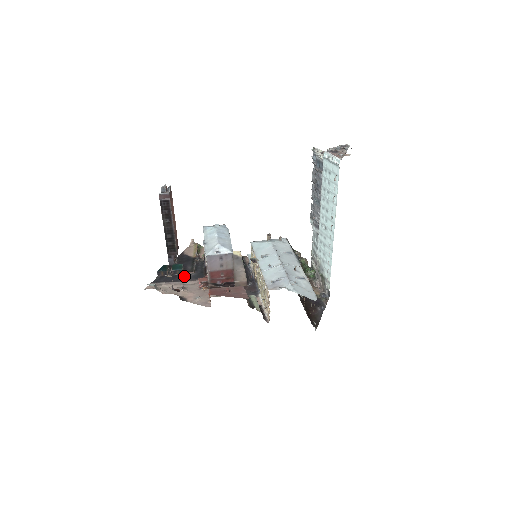
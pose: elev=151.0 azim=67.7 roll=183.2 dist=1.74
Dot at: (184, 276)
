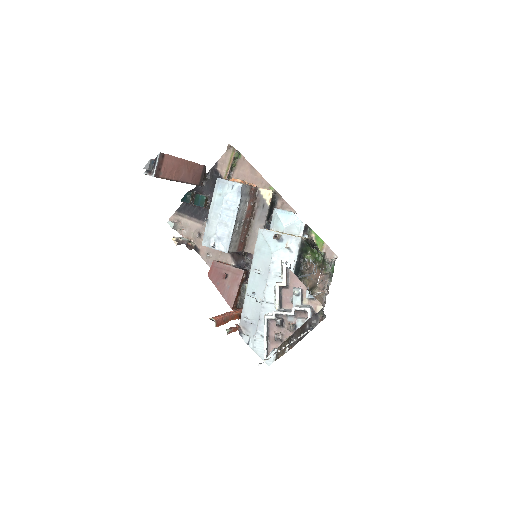
Dot at: (206, 212)
